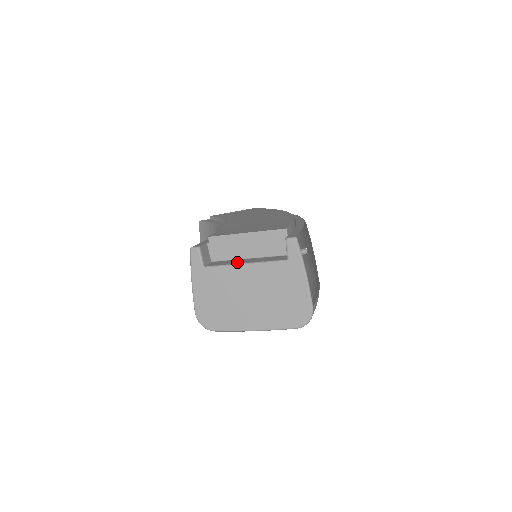
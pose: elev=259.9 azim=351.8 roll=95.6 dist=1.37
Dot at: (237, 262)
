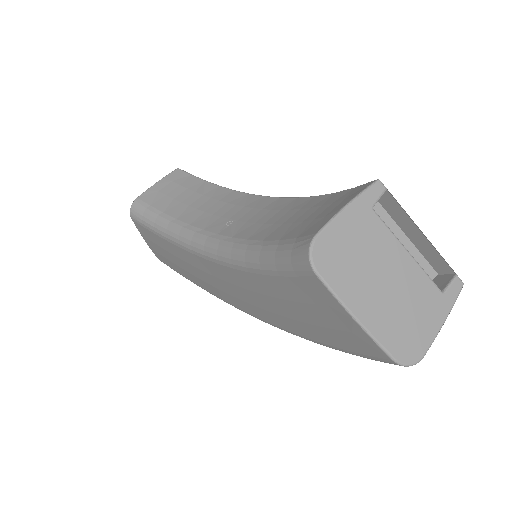
Dot at: (396, 242)
